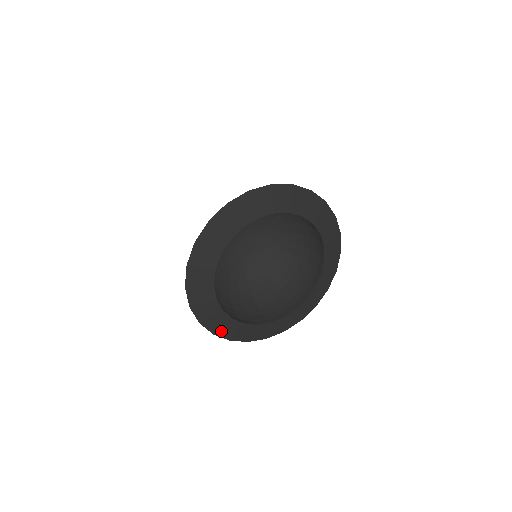
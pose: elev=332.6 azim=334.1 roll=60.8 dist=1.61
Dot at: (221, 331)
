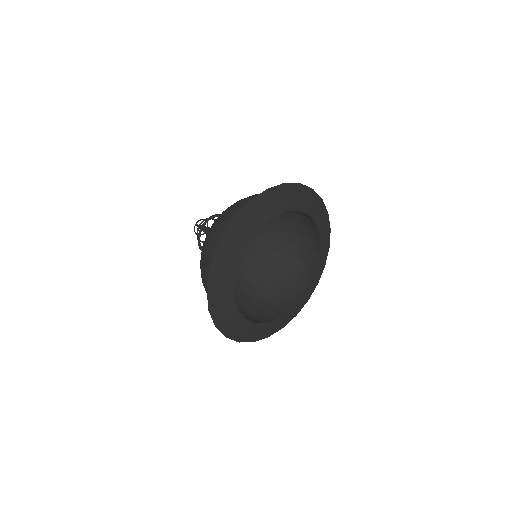
Dot at: (272, 331)
